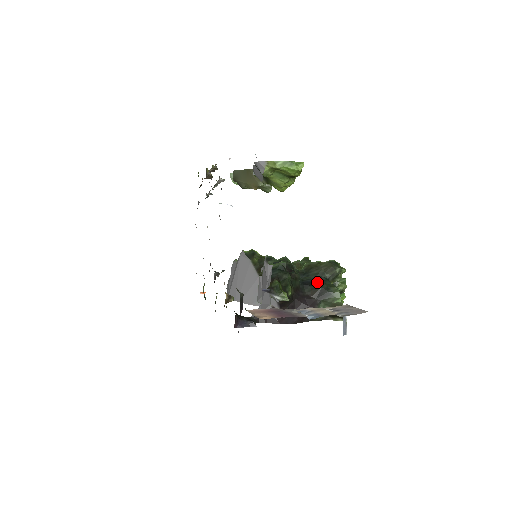
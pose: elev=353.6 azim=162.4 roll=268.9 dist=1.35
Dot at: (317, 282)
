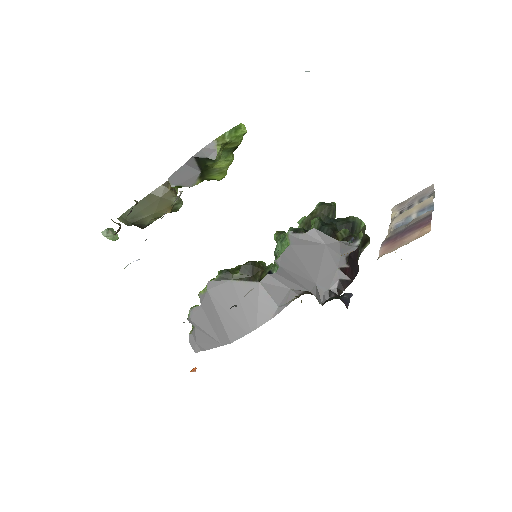
Dot at: occluded
